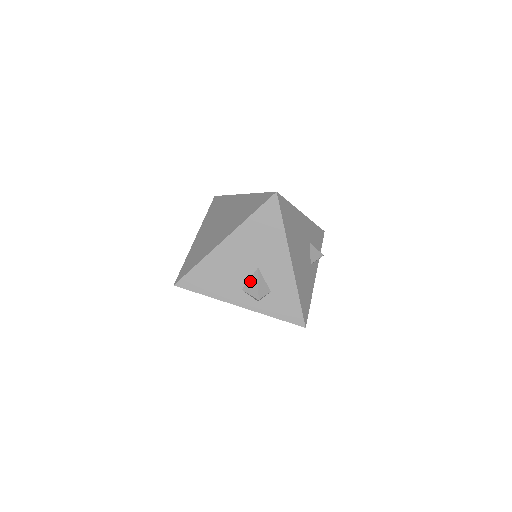
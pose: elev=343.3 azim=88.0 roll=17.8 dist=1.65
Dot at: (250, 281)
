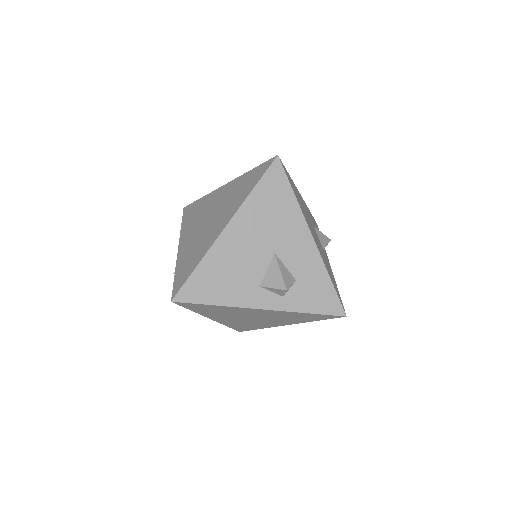
Dot at: (268, 272)
